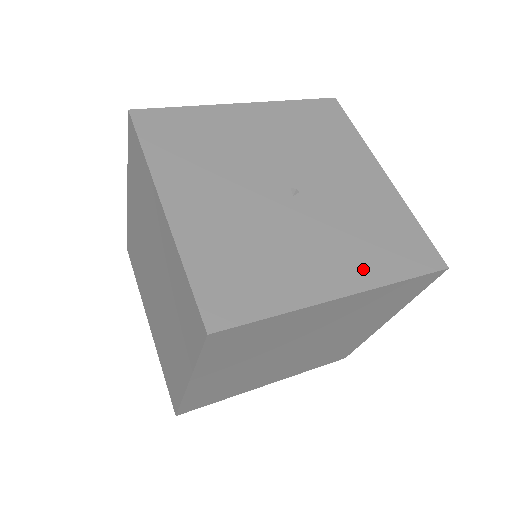
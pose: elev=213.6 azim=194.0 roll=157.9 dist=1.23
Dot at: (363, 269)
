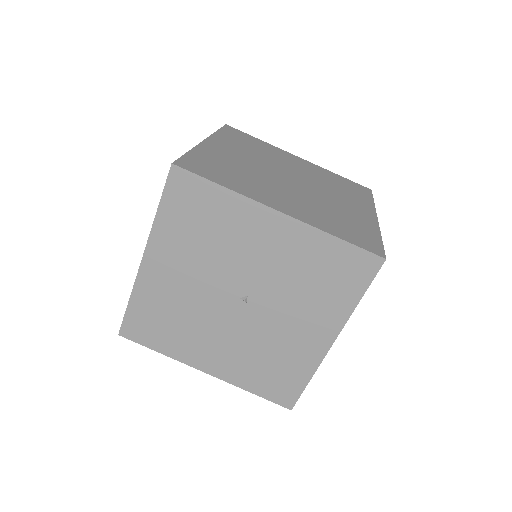
Dot at: (330, 315)
